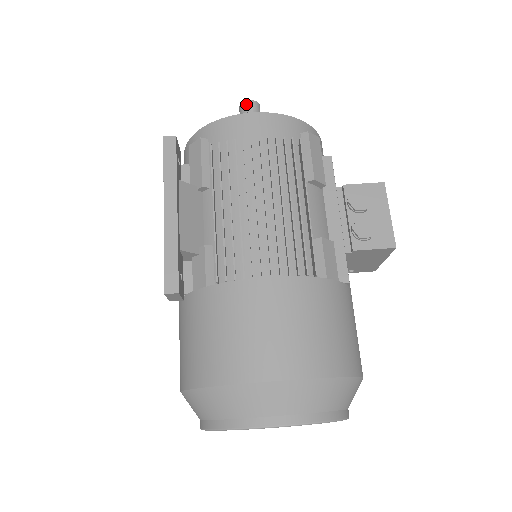
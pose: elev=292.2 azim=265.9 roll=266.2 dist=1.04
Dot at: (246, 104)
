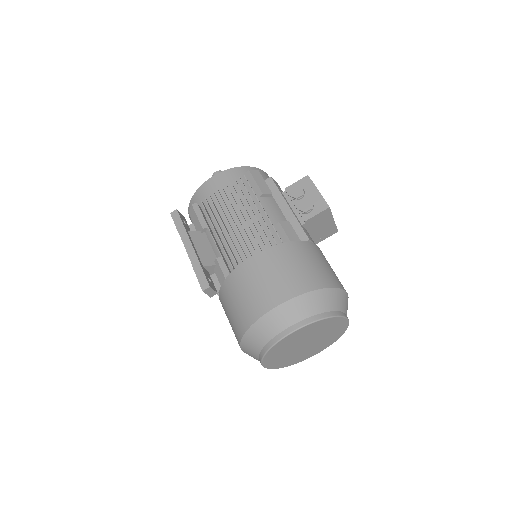
Dot at: occluded
